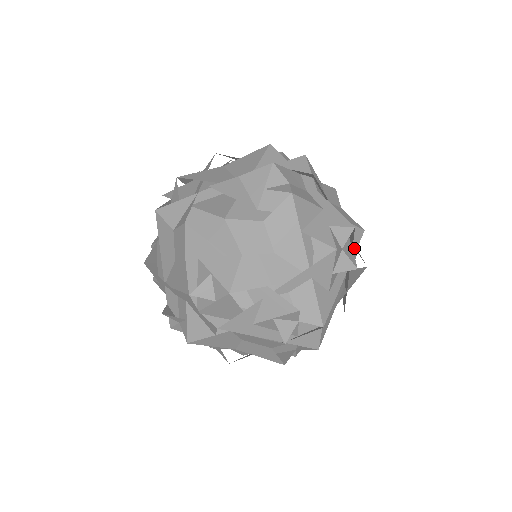
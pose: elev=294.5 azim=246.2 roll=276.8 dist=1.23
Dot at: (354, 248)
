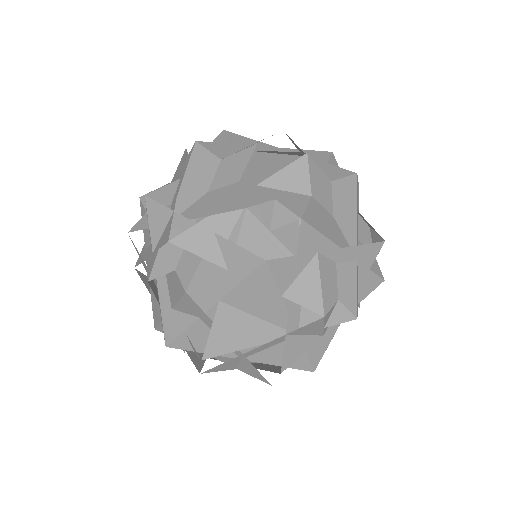
Dot at: occluded
